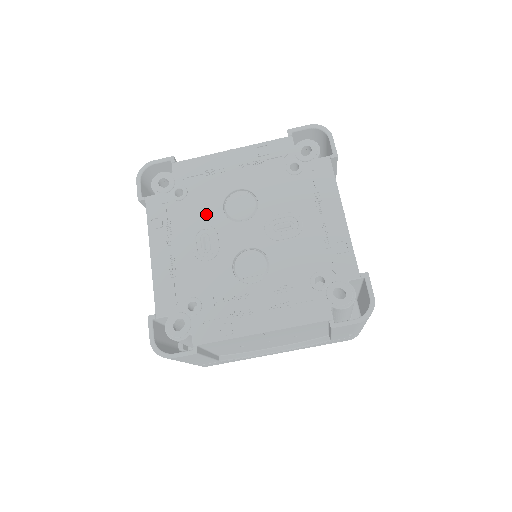
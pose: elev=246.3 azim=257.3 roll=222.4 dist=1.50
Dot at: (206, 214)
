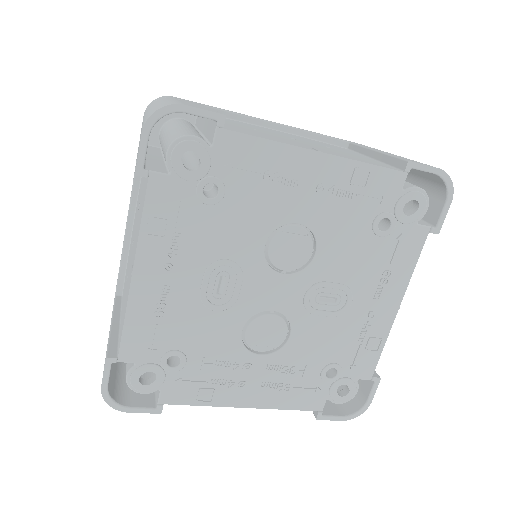
Dot at: (239, 244)
